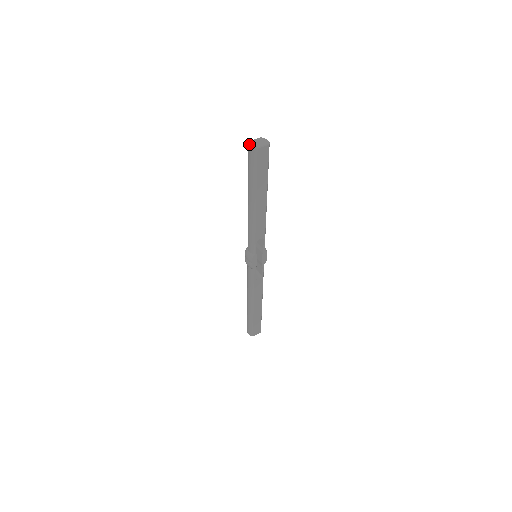
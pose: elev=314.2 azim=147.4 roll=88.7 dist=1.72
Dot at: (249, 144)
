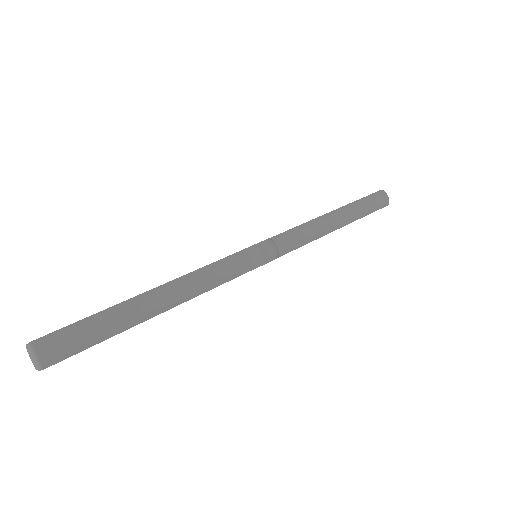
Dot at: (29, 354)
